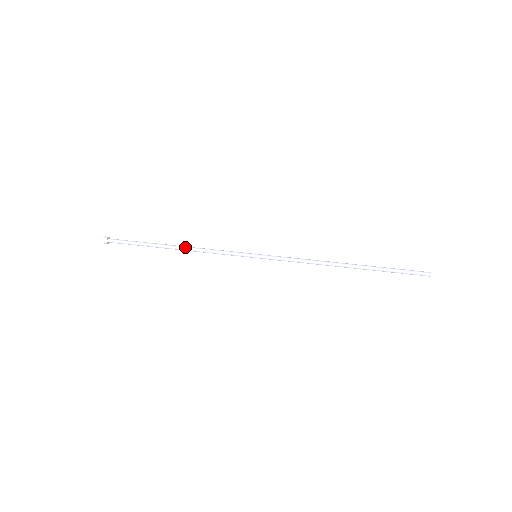
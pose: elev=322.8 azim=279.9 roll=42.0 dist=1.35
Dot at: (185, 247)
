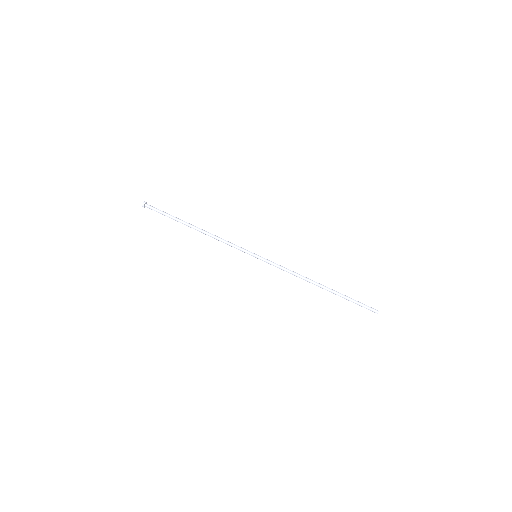
Dot at: (203, 233)
